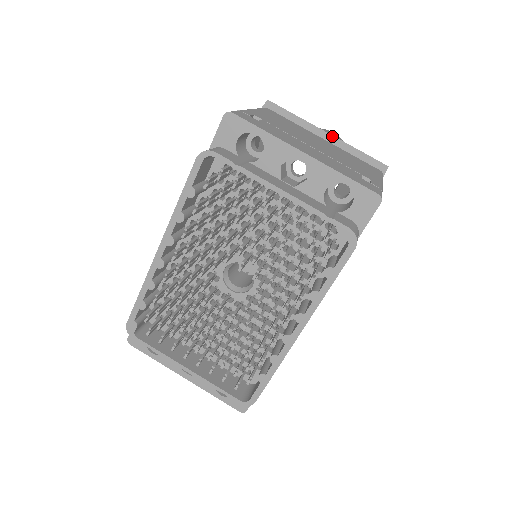
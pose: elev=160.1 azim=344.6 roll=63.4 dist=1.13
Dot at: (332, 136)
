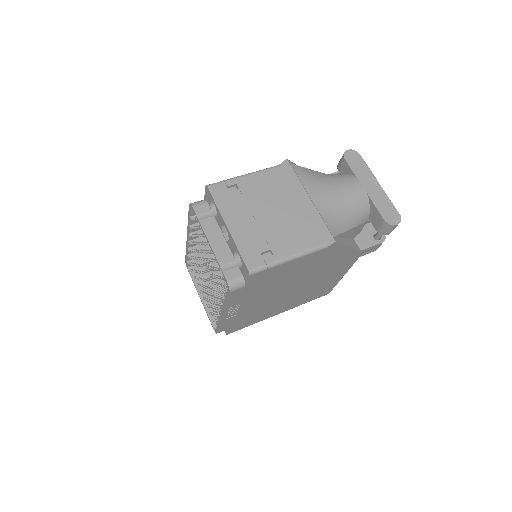
Dot at: (312, 202)
